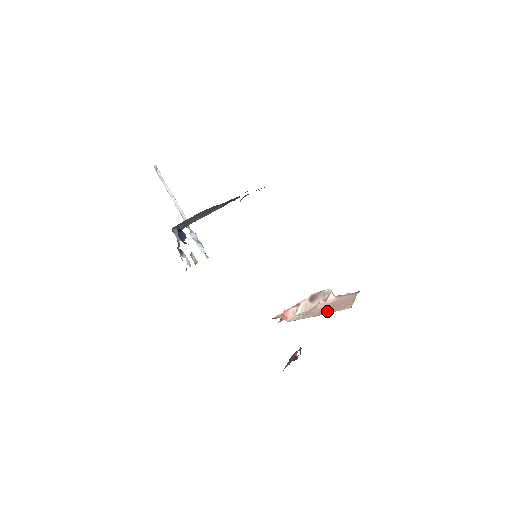
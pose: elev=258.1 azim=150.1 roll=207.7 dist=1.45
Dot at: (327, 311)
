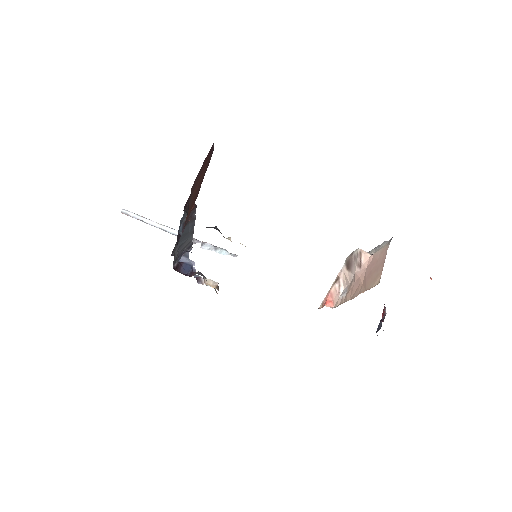
Dot at: (361, 288)
